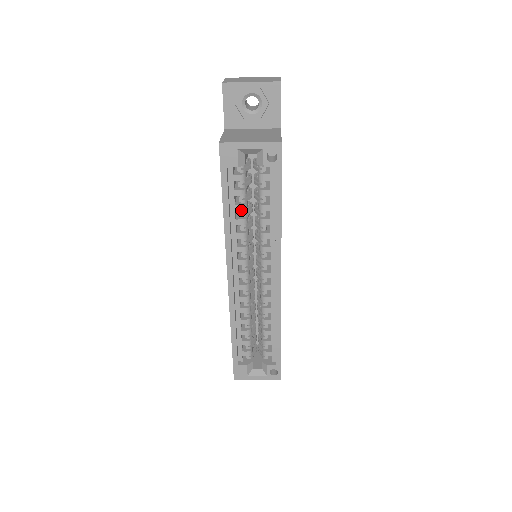
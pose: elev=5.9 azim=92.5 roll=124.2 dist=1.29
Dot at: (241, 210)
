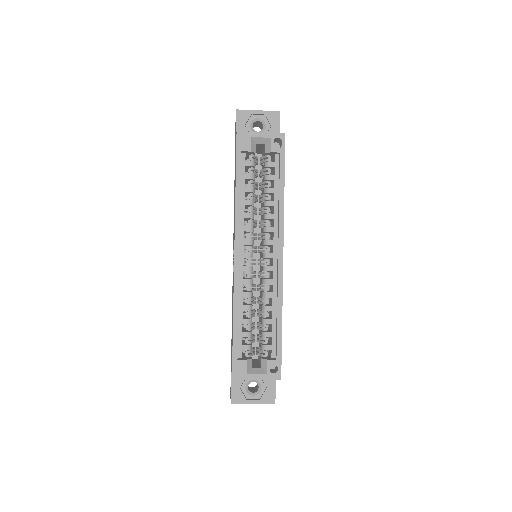
Dot at: (250, 192)
